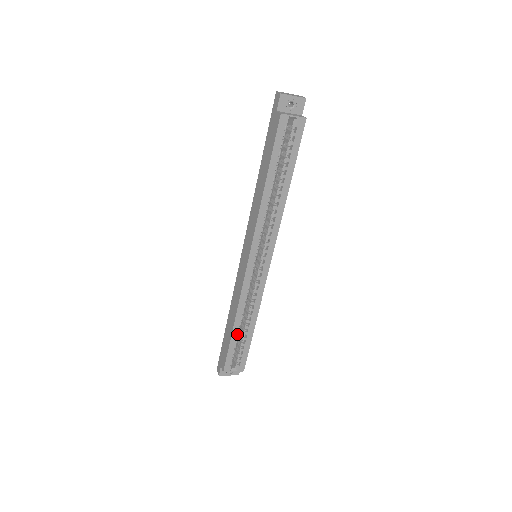
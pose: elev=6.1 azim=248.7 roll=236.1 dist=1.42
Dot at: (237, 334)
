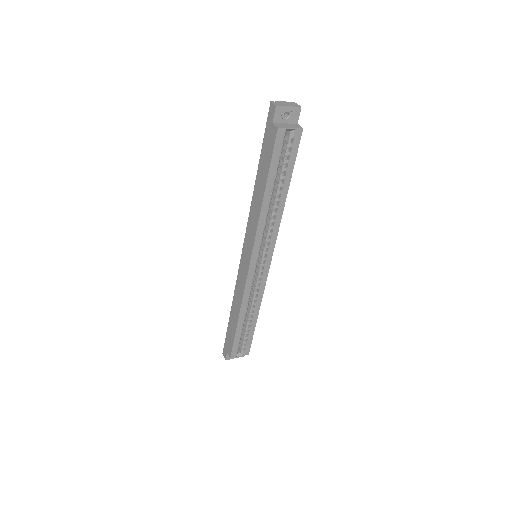
Dot at: (242, 326)
